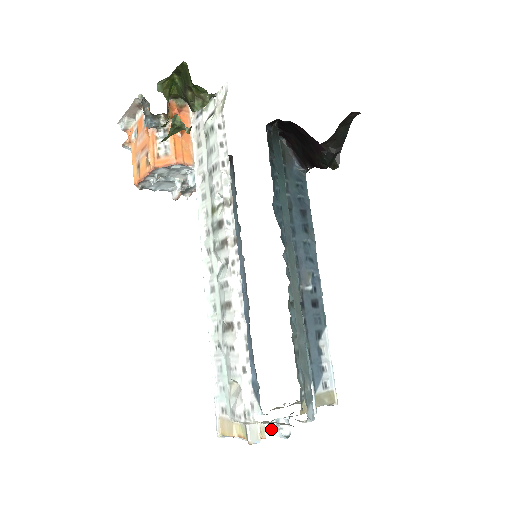
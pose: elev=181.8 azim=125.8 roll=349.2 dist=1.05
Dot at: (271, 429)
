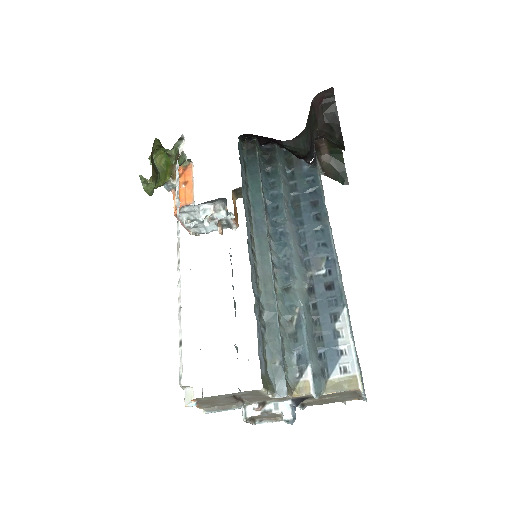
Dot at: (268, 412)
